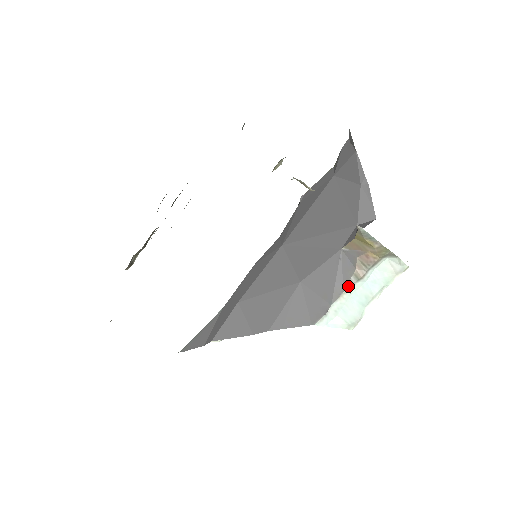
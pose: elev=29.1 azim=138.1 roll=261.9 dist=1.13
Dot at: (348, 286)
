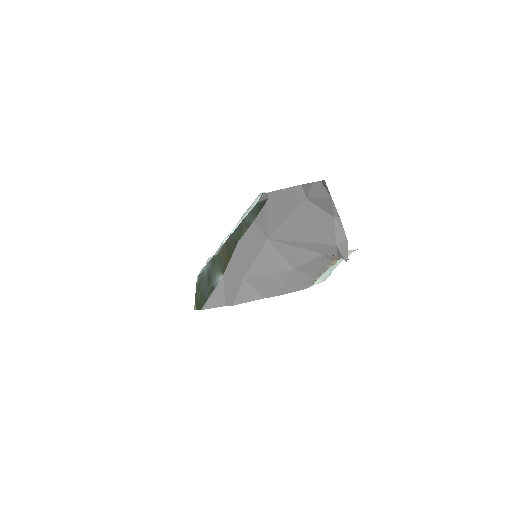
Dot at: (327, 269)
